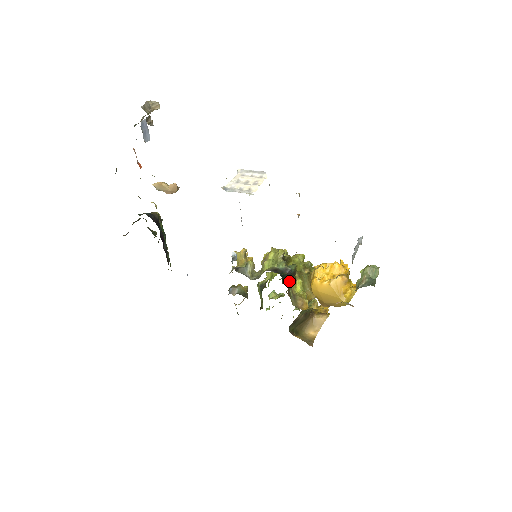
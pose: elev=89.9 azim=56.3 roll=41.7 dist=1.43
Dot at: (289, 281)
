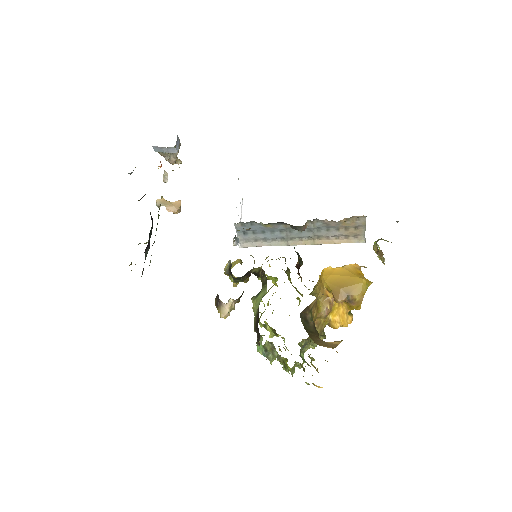
Dot at: (298, 261)
